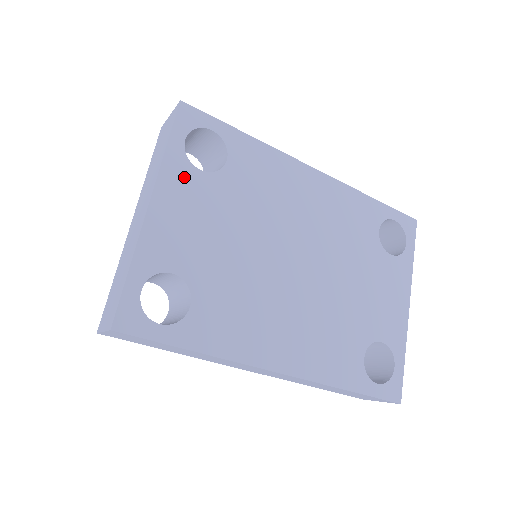
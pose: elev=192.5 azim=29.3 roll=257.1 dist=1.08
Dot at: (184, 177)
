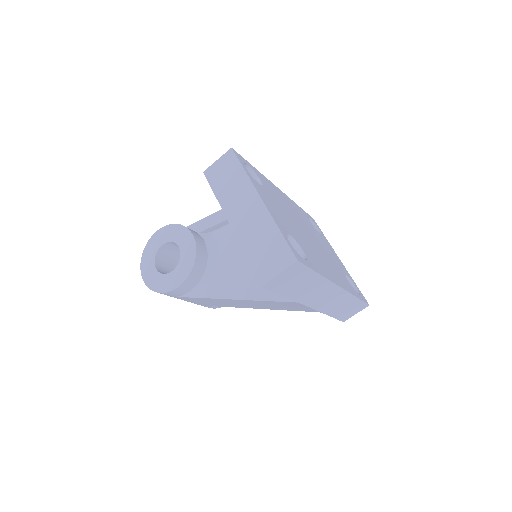
Dot at: (259, 187)
